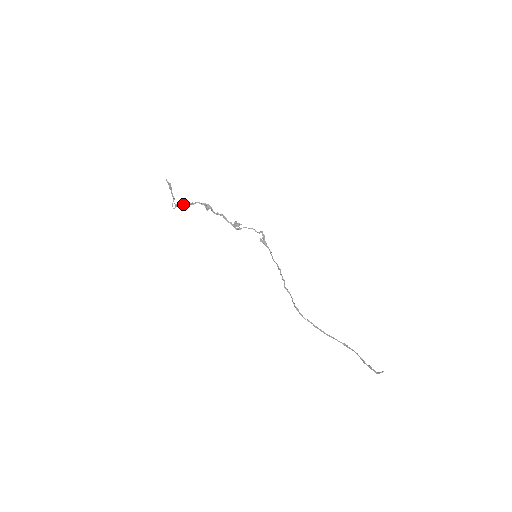
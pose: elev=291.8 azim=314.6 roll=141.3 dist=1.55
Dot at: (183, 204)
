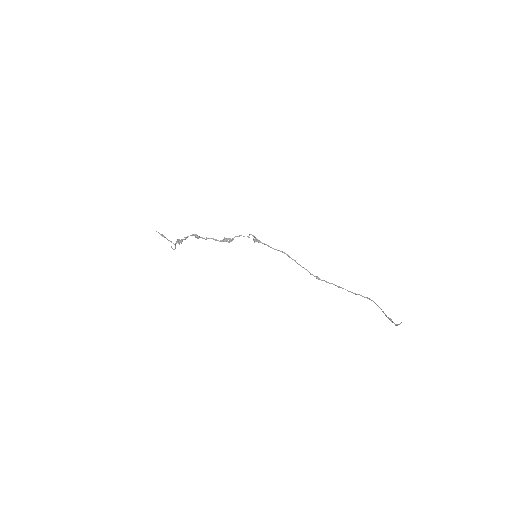
Dot at: (179, 242)
